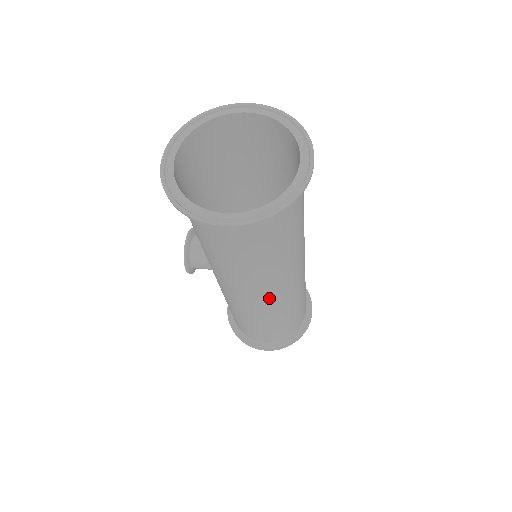
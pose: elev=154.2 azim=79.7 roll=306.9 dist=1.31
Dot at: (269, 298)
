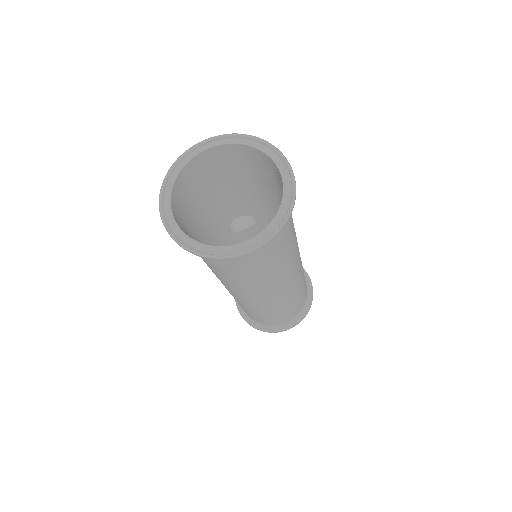
Dot at: (225, 287)
